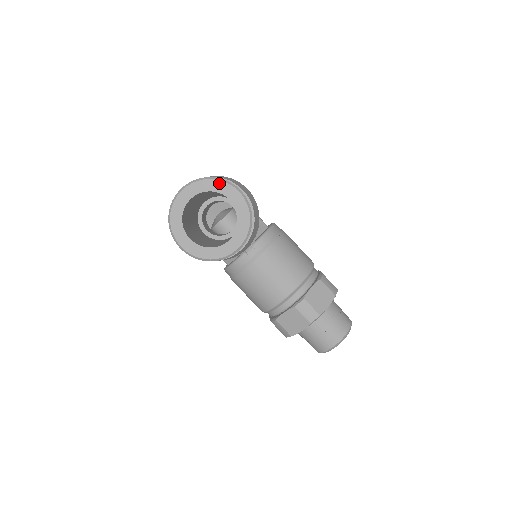
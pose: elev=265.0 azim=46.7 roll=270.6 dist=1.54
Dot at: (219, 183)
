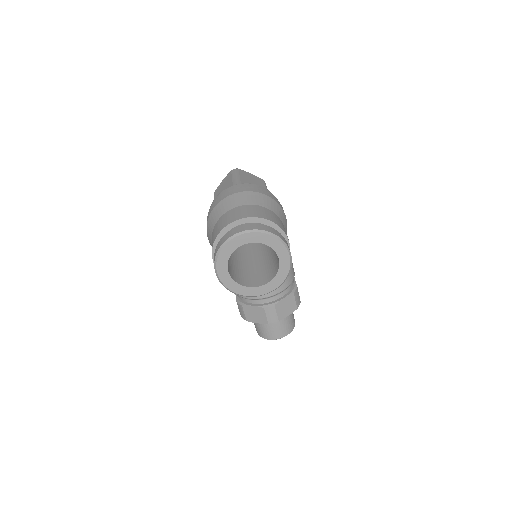
Dot at: (278, 243)
